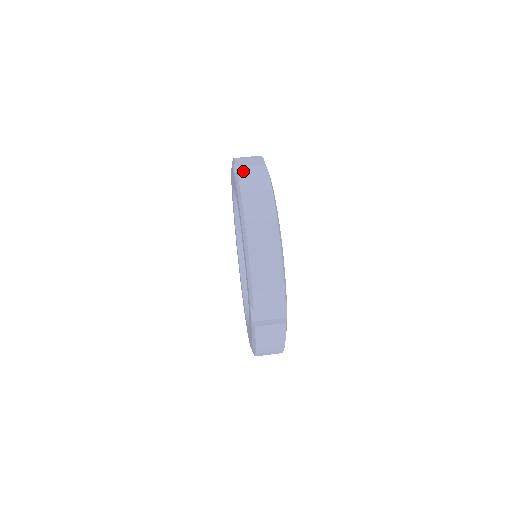
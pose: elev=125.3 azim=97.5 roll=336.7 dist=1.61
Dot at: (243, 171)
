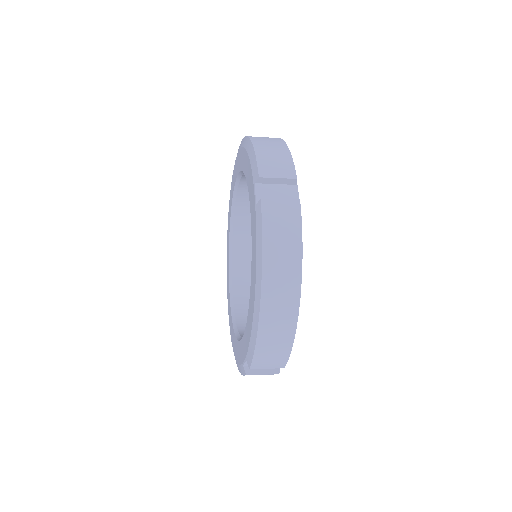
Dot at: occluded
